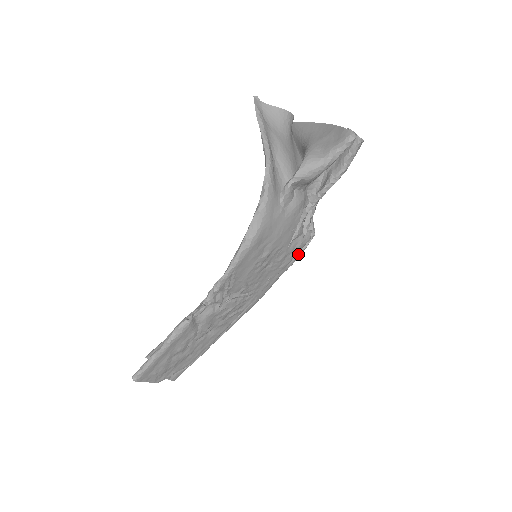
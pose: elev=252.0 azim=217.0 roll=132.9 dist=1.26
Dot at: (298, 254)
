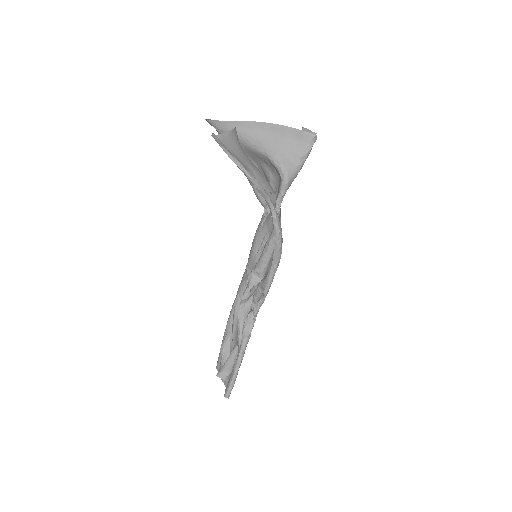
Dot at: occluded
